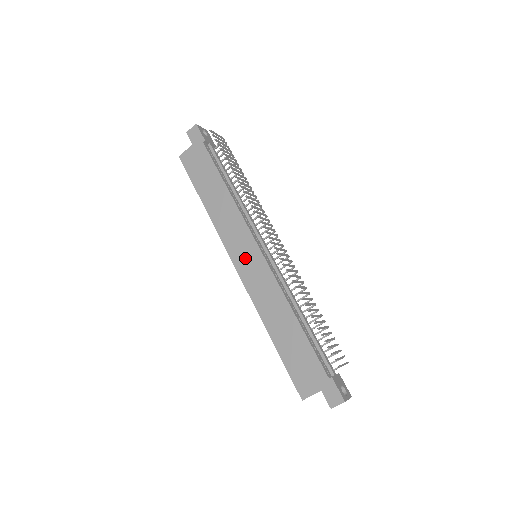
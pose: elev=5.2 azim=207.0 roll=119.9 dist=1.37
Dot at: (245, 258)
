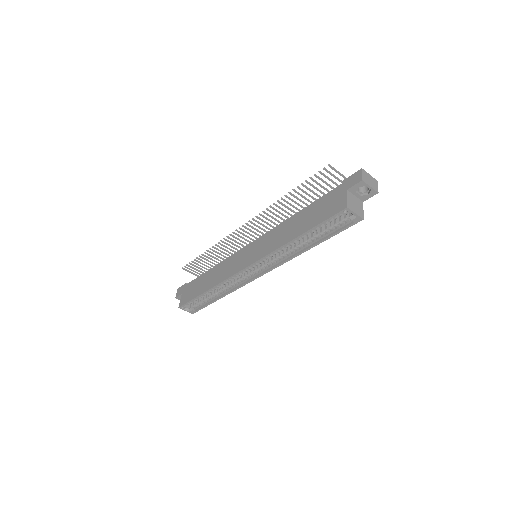
Dot at: (247, 257)
